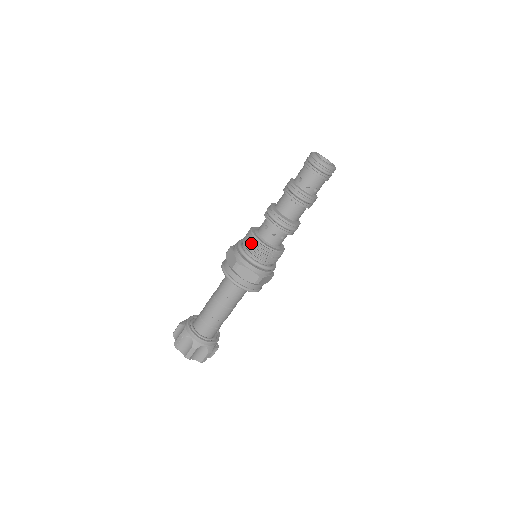
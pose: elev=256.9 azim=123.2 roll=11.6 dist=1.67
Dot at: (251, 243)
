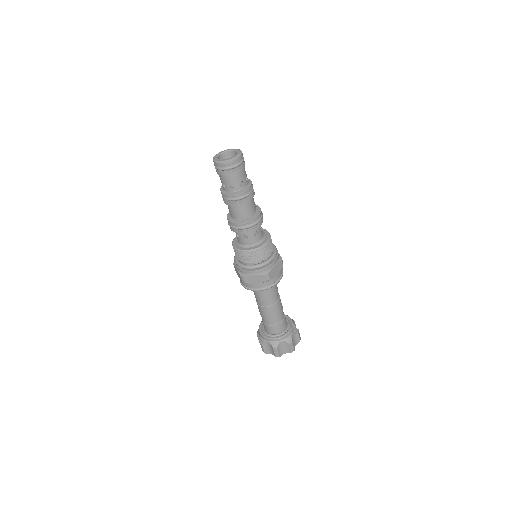
Dot at: (238, 255)
